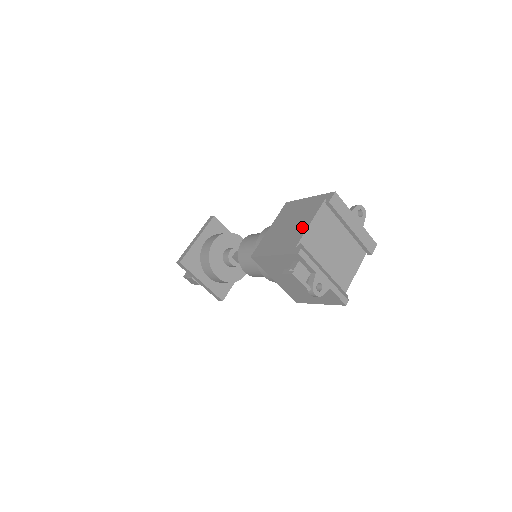
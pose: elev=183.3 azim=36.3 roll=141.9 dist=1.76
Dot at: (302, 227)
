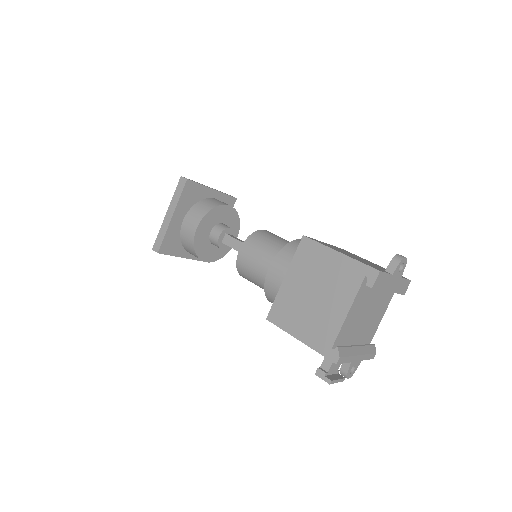
Dot at: (336, 315)
